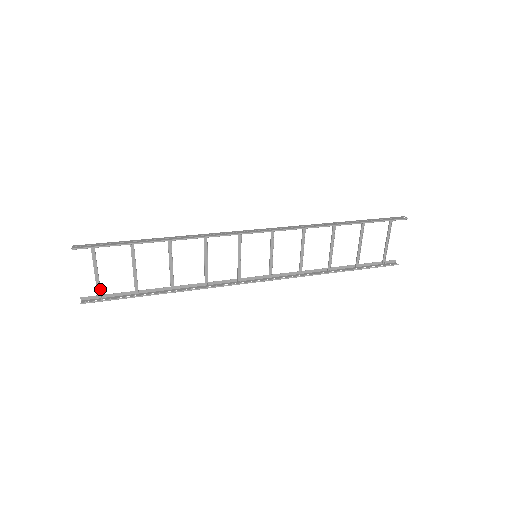
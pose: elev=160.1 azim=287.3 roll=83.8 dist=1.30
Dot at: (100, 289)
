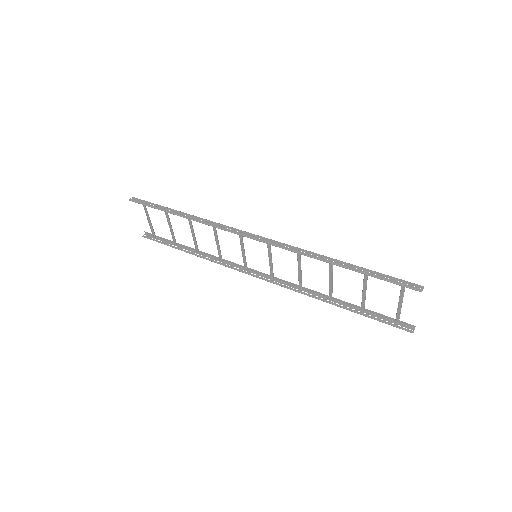
Dot at: (153, 231)
